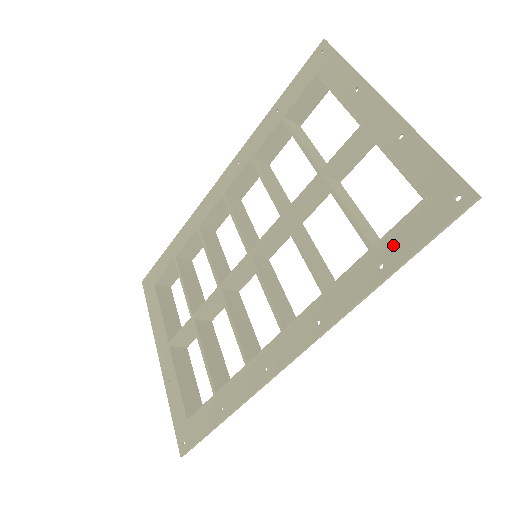
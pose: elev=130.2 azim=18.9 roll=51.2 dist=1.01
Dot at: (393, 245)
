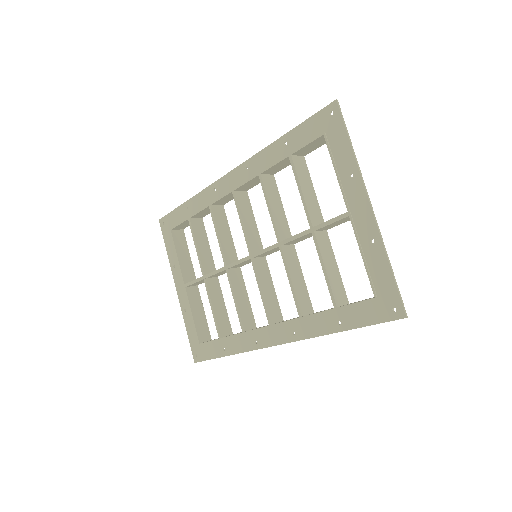
Dot at: (350, 314)
